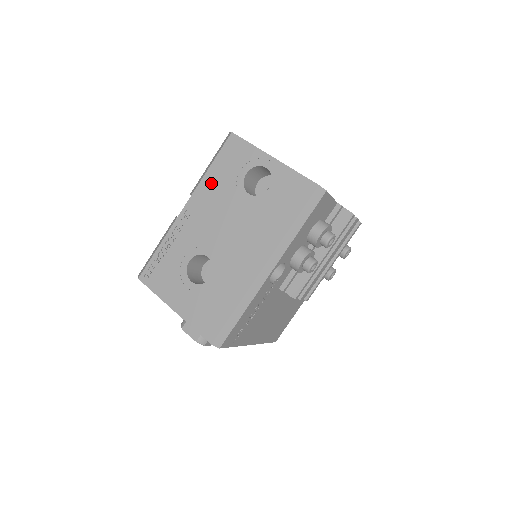
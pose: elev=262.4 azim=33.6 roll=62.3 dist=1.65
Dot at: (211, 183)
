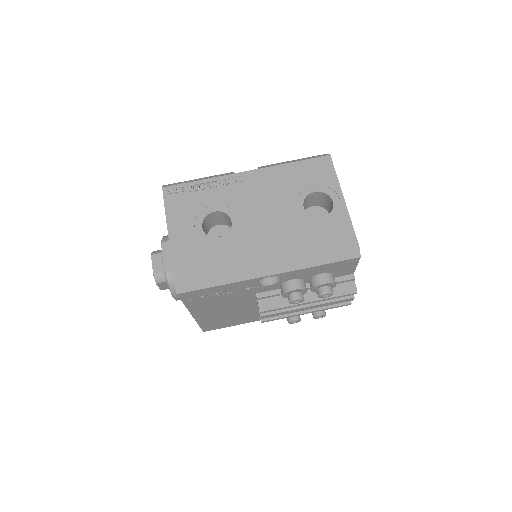
Dot at: (283, 174)
